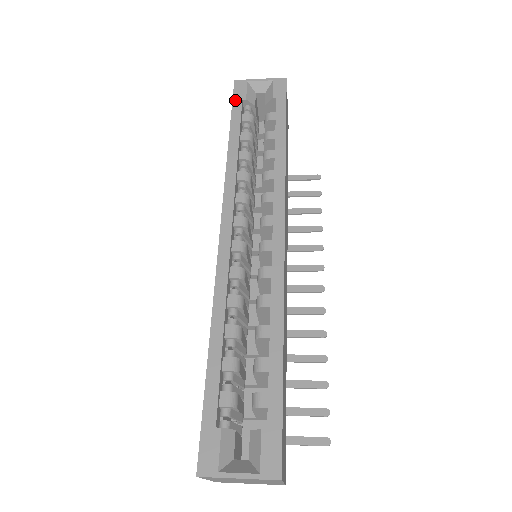
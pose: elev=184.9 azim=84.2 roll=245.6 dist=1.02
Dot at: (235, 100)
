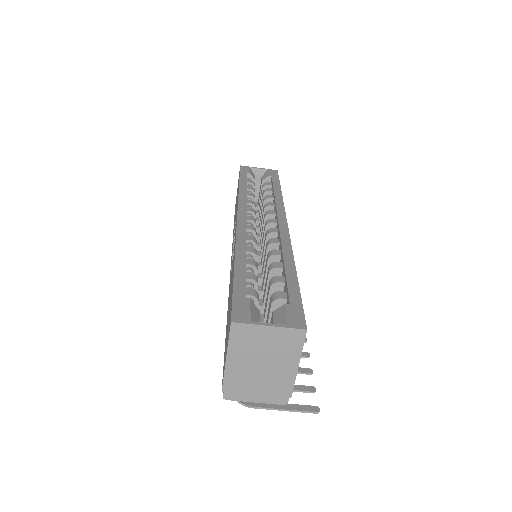
Dot at: (242, 172)
